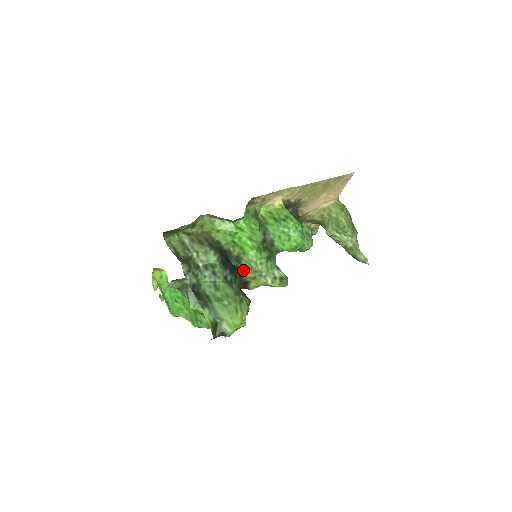
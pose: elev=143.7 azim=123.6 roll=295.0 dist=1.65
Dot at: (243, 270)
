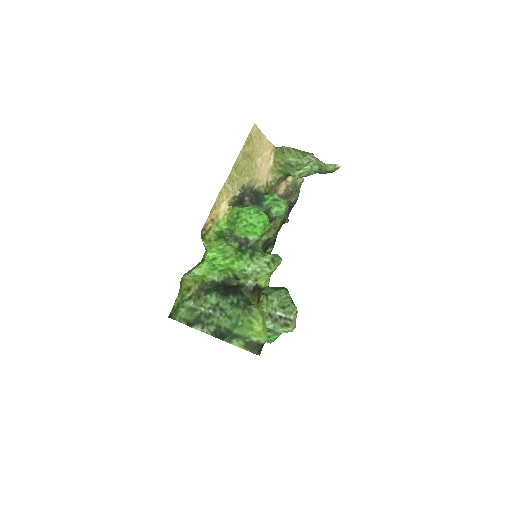
Dot at: (244, 282)
